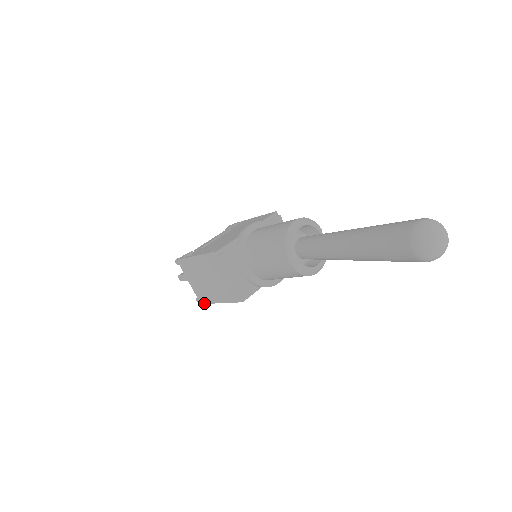
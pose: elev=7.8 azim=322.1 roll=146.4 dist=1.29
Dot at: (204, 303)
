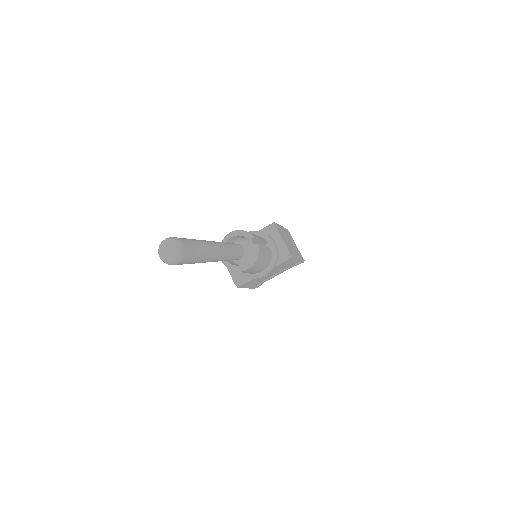
Dot at: (253, 288)
